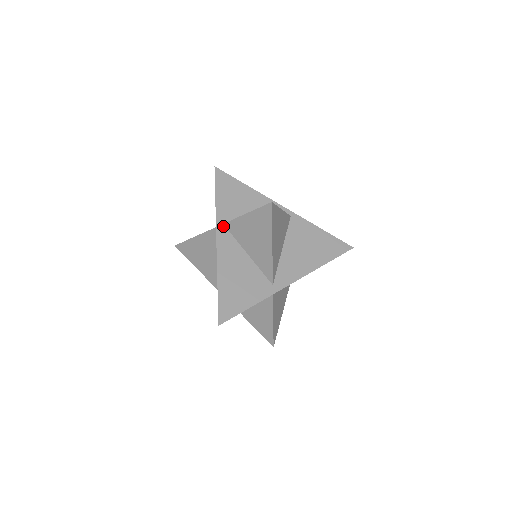
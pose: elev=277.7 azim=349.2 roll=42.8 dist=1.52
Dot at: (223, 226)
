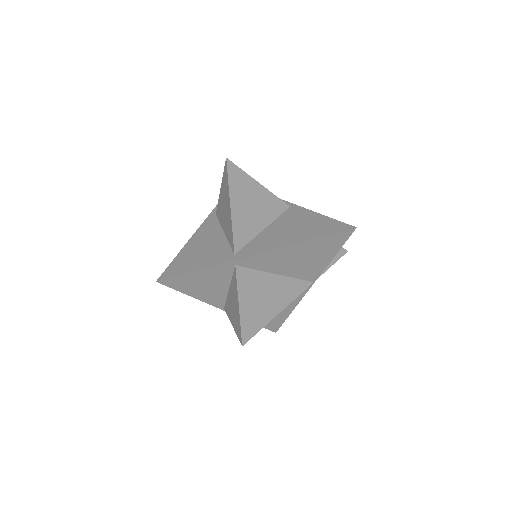
Dot at: (215, 216)
